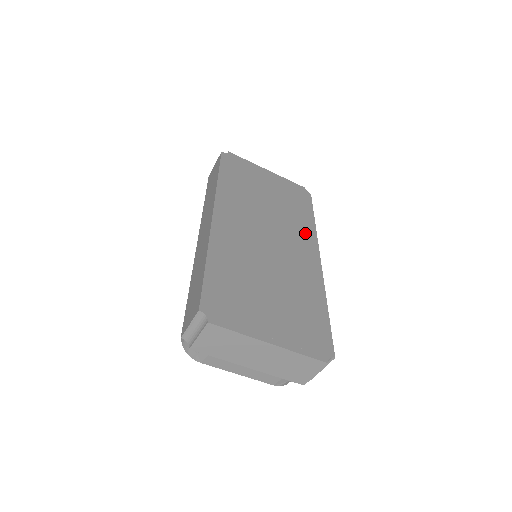
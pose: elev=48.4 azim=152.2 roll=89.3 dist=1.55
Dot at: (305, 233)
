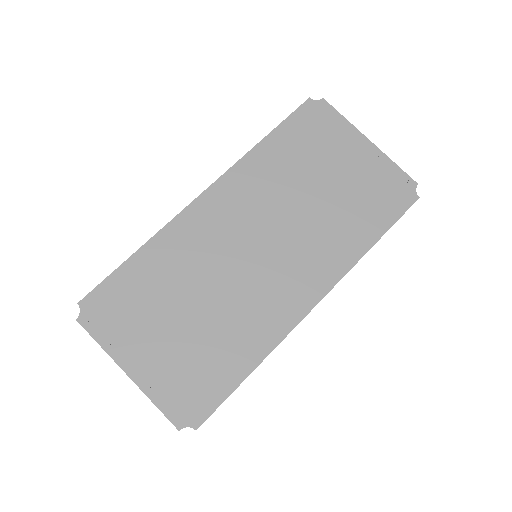
Dot at: (332, 258)
